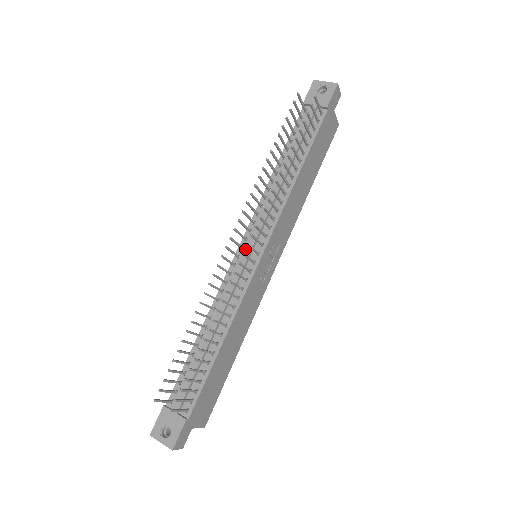
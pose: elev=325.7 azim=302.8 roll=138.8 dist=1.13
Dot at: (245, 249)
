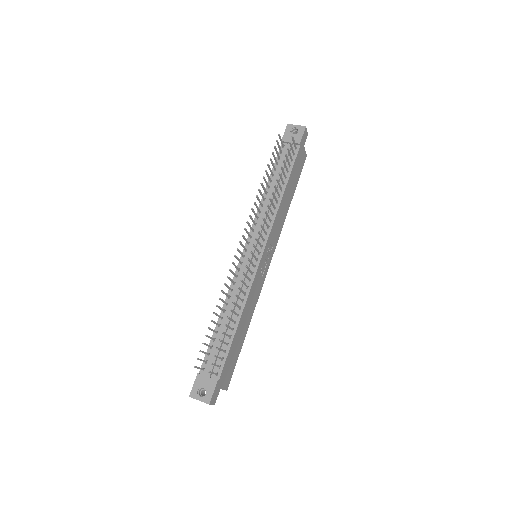
Dot at: (249, 251)
